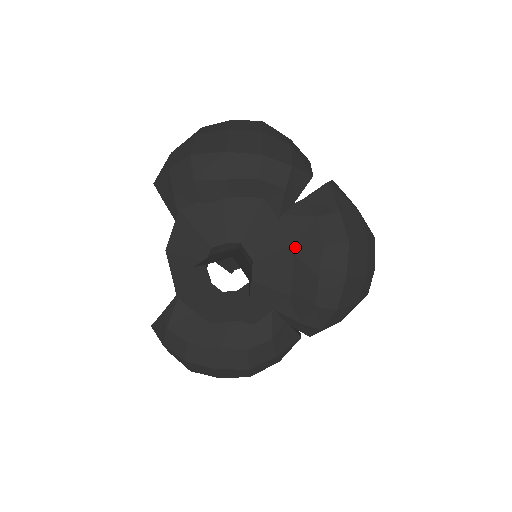
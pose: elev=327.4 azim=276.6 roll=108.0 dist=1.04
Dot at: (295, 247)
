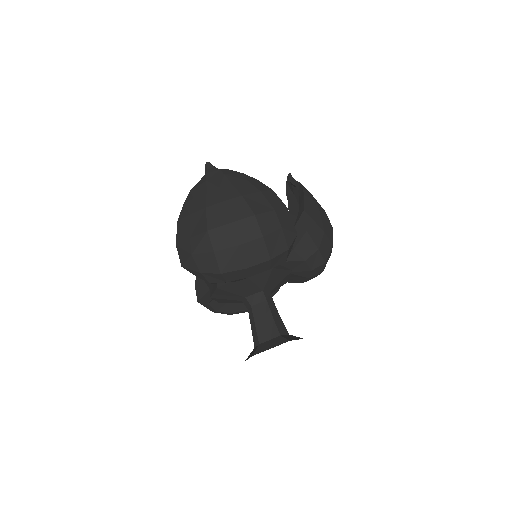
Dot at: (292, 272)
